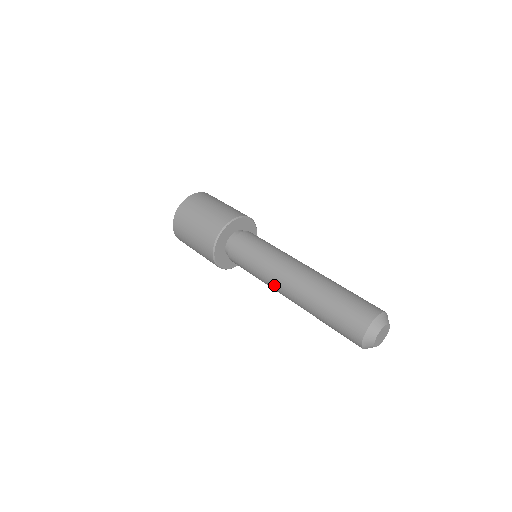
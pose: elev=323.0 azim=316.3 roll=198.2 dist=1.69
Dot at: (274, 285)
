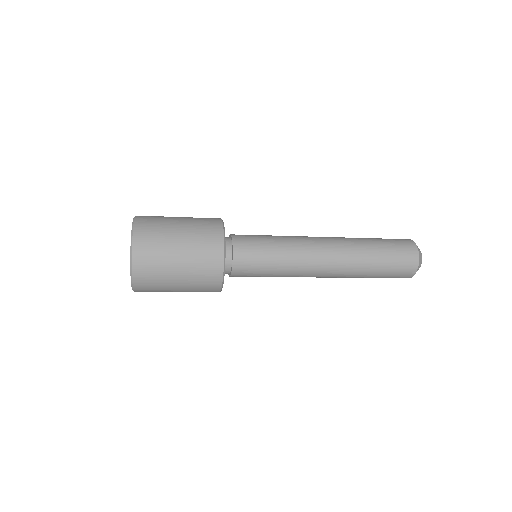
Dot at: (308, 240)
